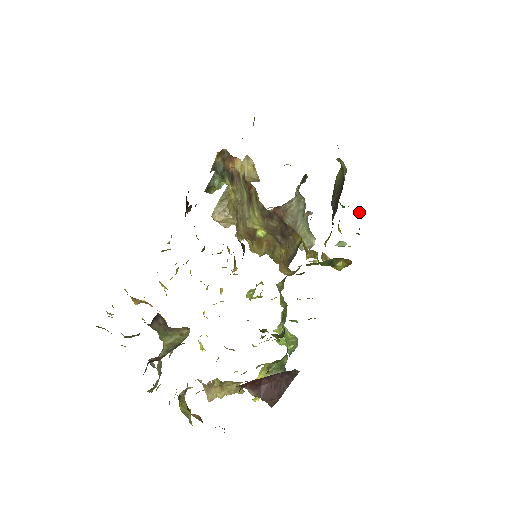
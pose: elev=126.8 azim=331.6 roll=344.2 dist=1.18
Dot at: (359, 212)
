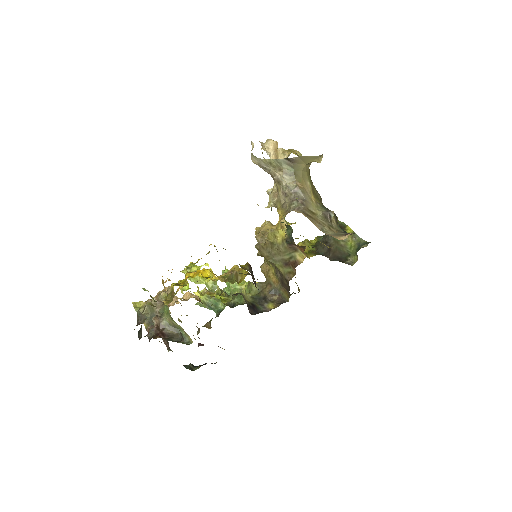
Dot at: occluded
